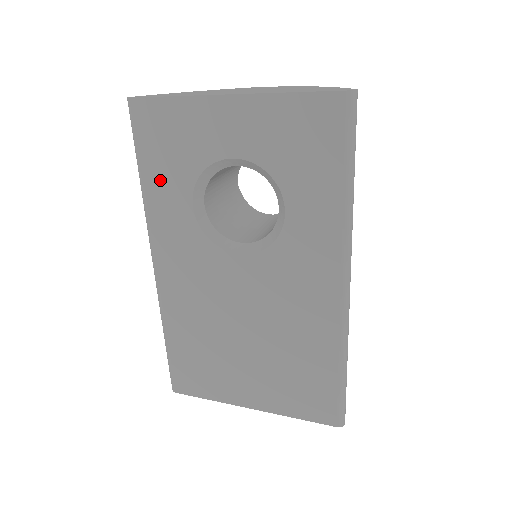
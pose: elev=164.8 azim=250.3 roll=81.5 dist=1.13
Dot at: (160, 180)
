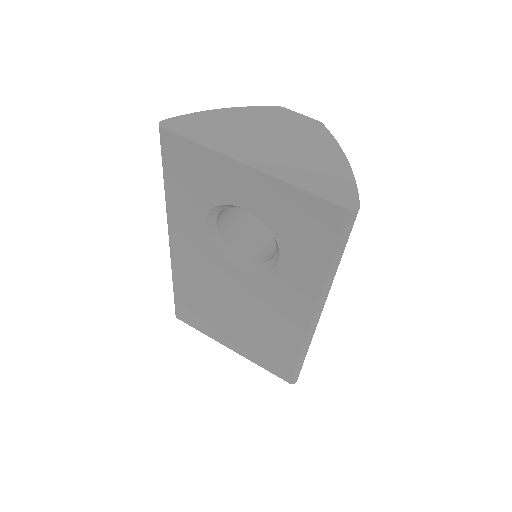
Dot at: (181, 195)
